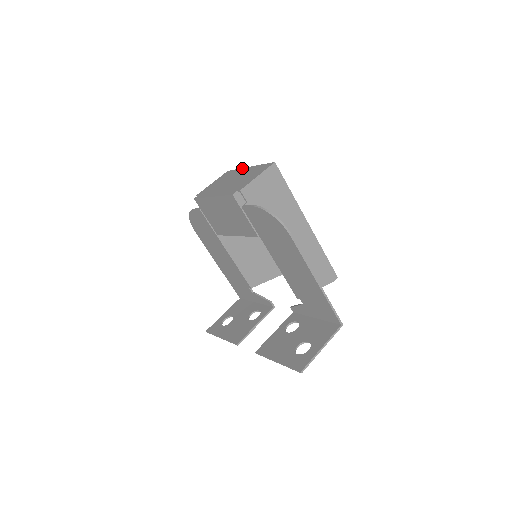
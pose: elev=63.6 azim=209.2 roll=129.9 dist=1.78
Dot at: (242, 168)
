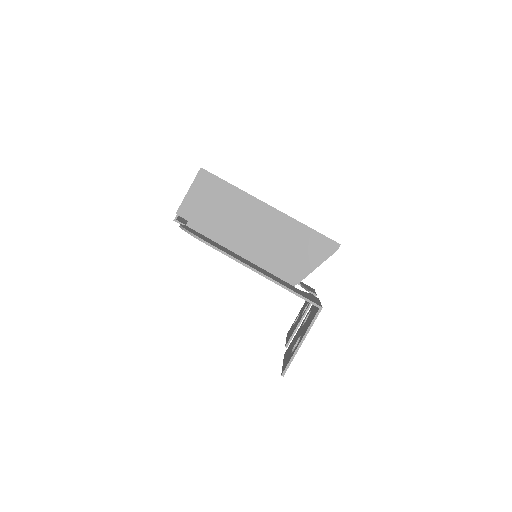
Dot at: occluded
